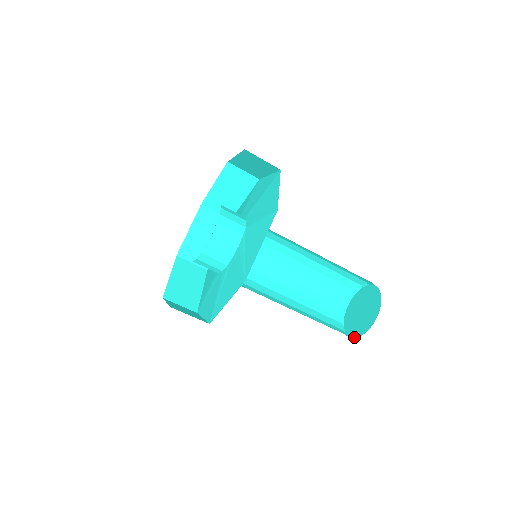
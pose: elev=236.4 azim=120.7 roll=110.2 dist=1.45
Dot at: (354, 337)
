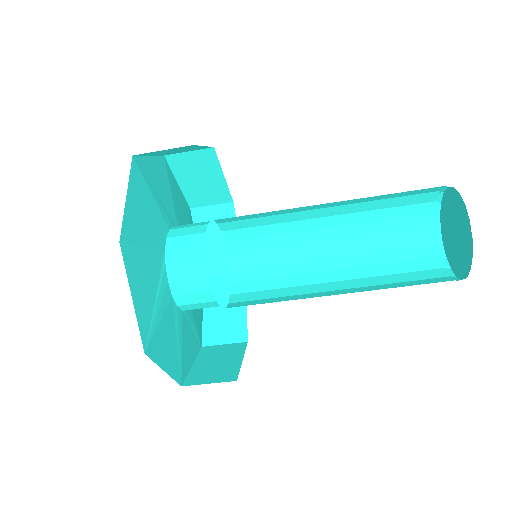
Dot at: (461, 279)
